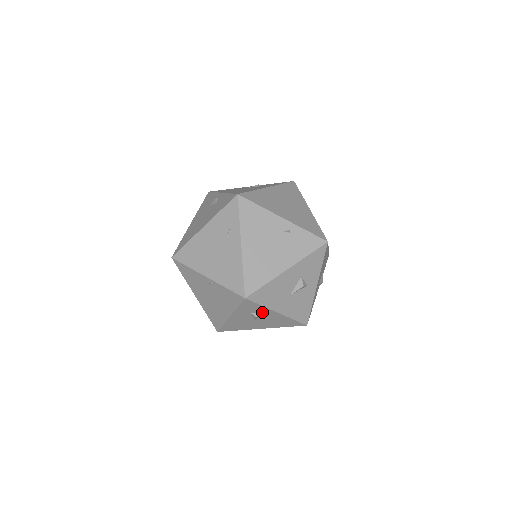
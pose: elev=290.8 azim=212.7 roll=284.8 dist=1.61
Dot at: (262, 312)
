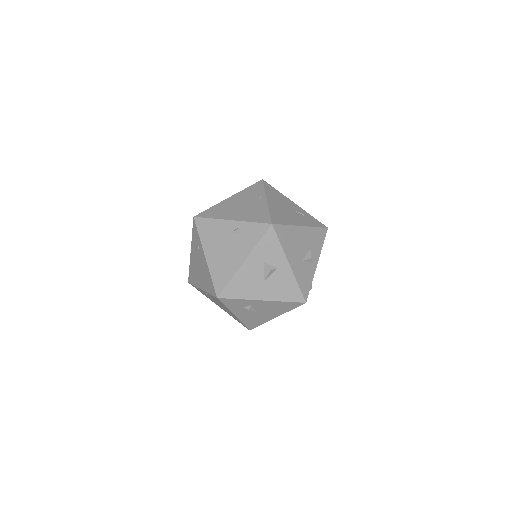
Dot at: (250, 304)
